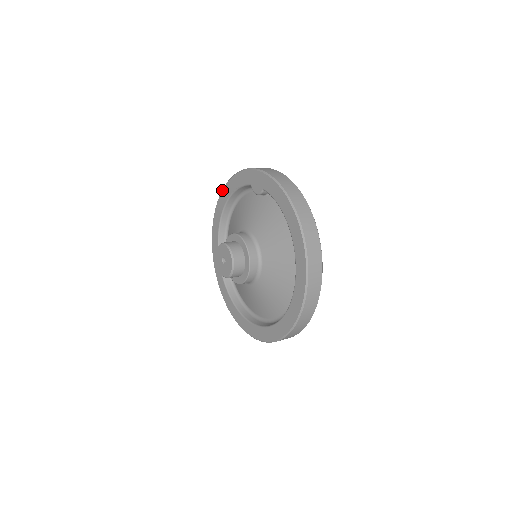
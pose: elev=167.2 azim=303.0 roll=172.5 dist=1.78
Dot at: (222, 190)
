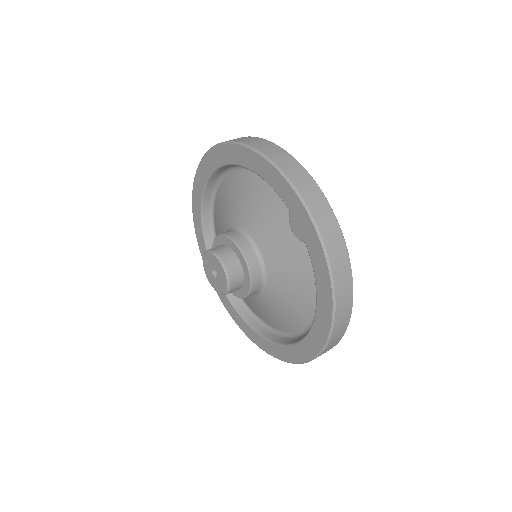
Dot at: (240, 146)
